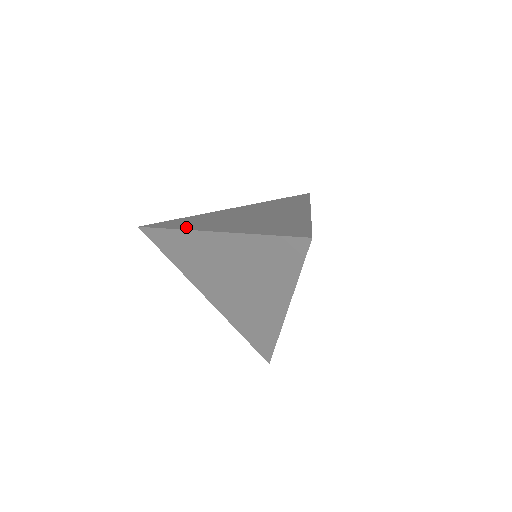
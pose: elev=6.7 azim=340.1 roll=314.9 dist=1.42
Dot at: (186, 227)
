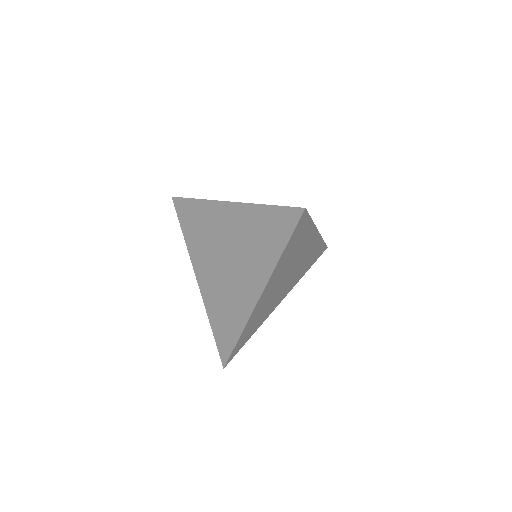
Dot at: occluded
